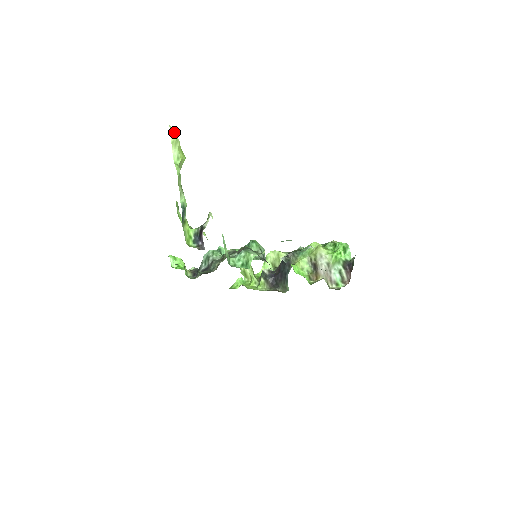
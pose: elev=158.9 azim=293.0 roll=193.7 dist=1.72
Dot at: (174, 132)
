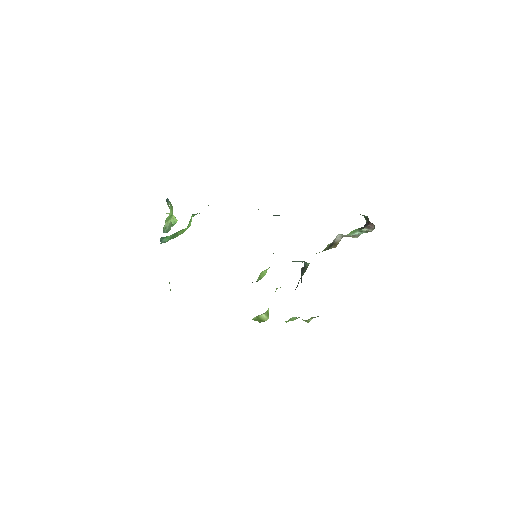
Dot at: occluded
